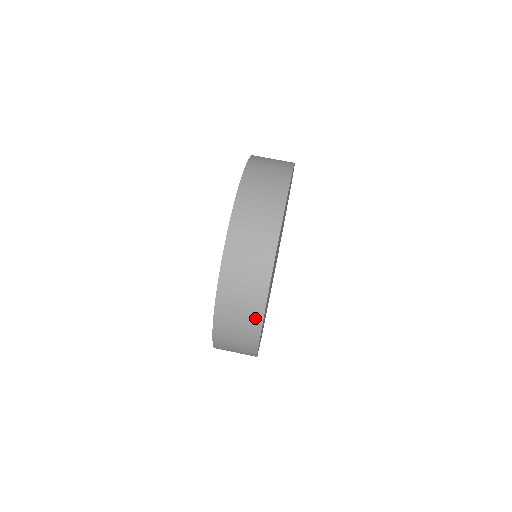
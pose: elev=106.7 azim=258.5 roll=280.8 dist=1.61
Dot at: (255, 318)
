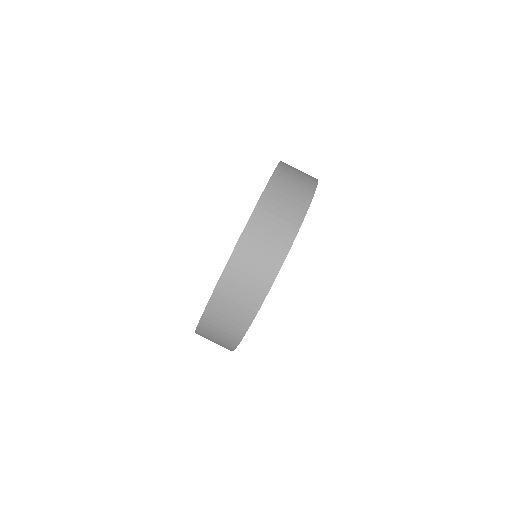
Dot at: (268, 274)
